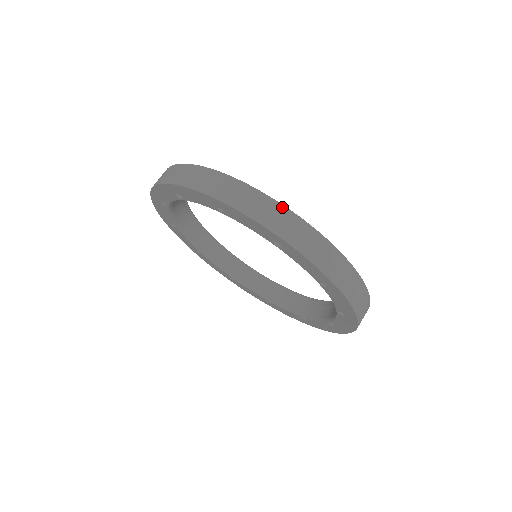
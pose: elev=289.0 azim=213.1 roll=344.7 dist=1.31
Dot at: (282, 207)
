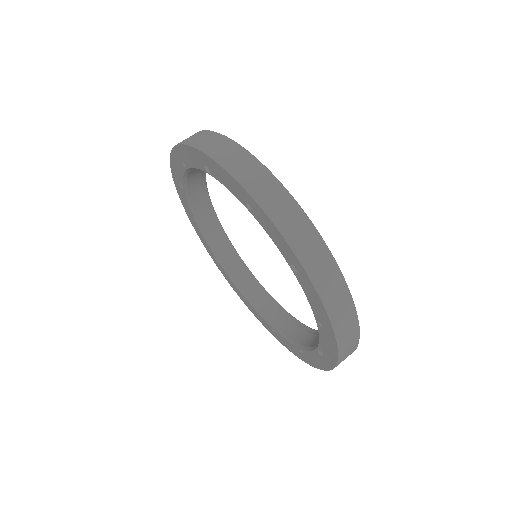
Dot at: (213, 132)
